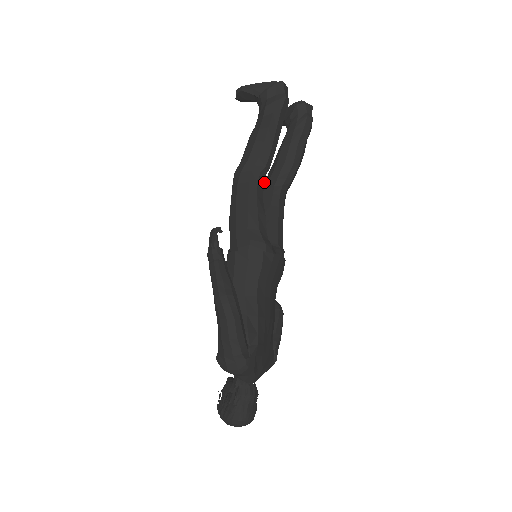
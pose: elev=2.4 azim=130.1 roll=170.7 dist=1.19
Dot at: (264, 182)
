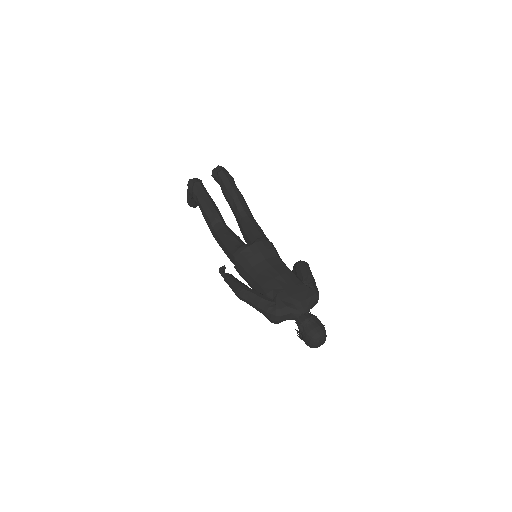
Dot at: occluded
